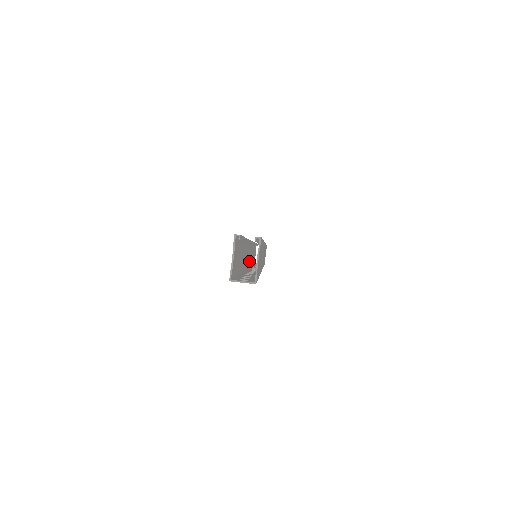
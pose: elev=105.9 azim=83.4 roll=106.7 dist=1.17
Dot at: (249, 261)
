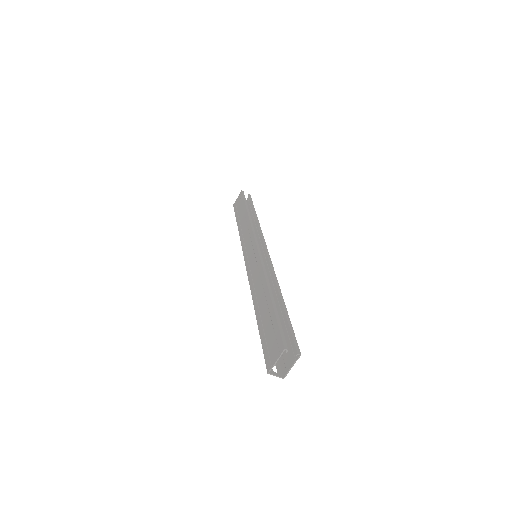
Dot at: (246, 249)
